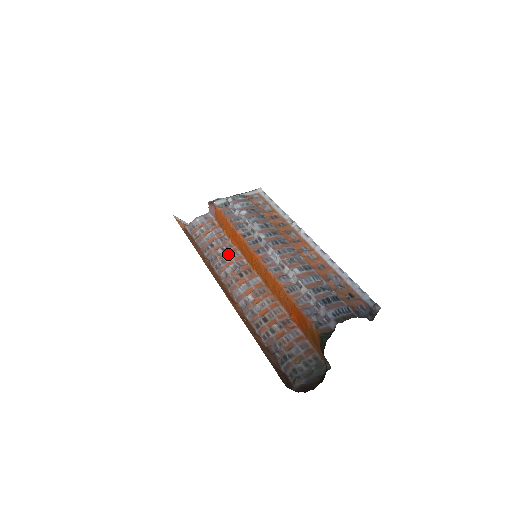
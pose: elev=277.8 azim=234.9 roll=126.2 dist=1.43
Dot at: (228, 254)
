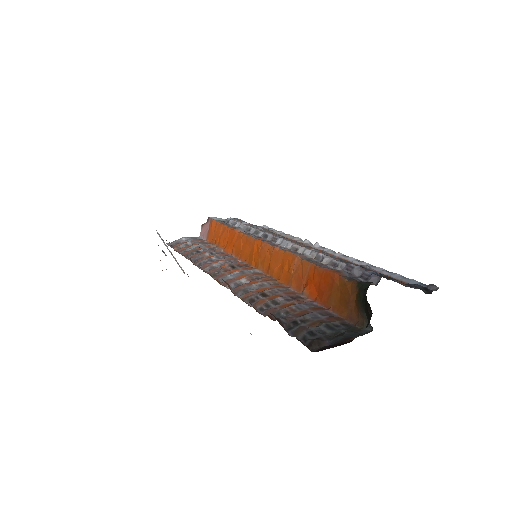
Dot at: (218, 255)
